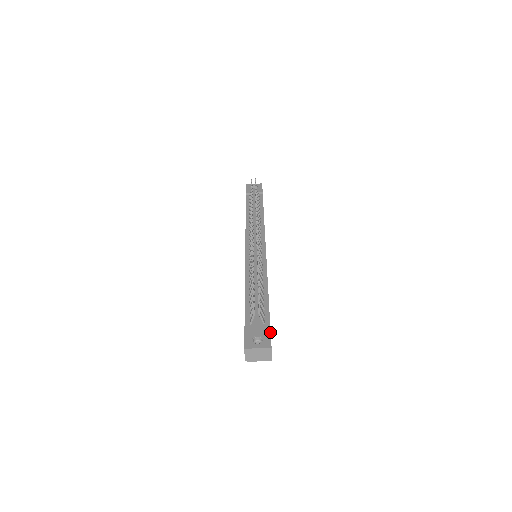
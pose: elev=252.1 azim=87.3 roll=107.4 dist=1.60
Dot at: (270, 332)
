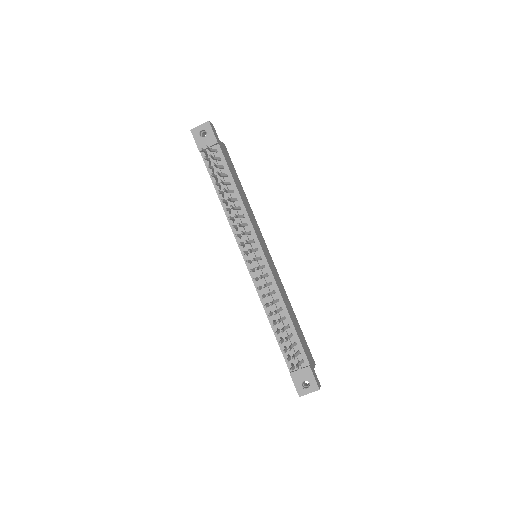
Dot at: (312, 374)
